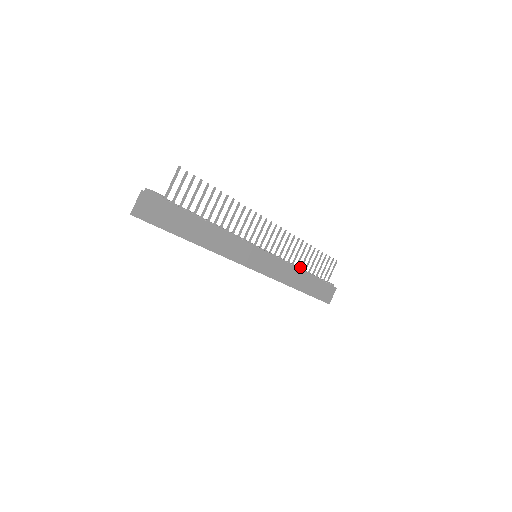
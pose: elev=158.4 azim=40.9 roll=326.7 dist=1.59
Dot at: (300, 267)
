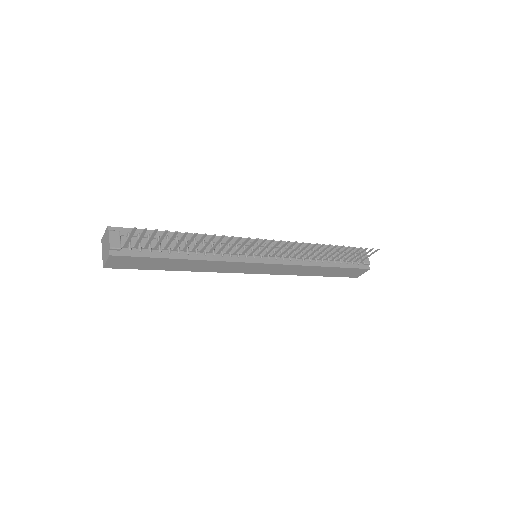
Dot at: (319, 258)
